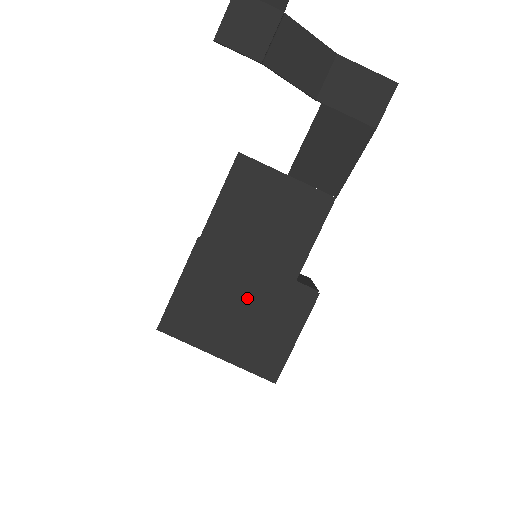
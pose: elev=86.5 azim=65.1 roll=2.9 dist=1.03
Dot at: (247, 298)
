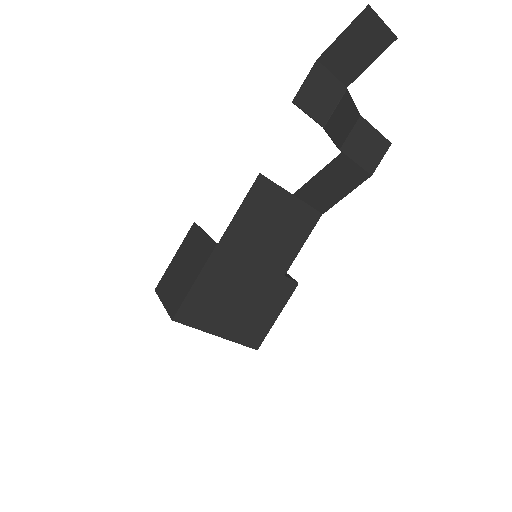
Dot at: (248, 290)
